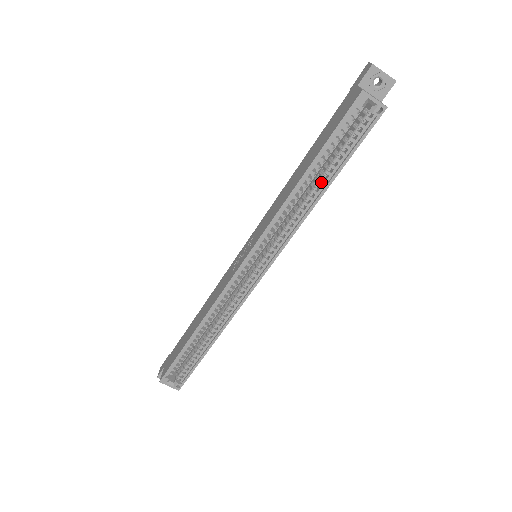
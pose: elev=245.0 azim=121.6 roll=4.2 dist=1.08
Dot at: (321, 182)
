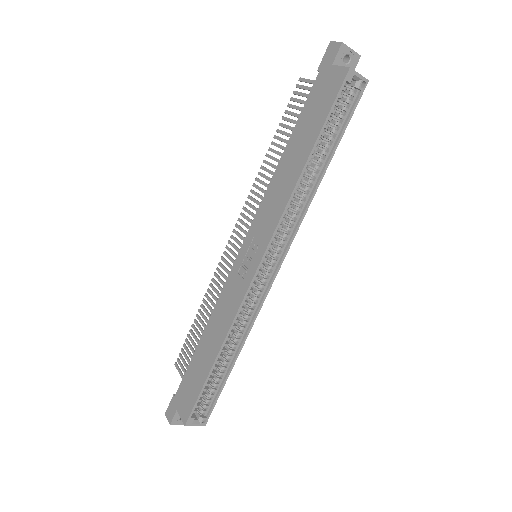
Dot at: (319, 164)
